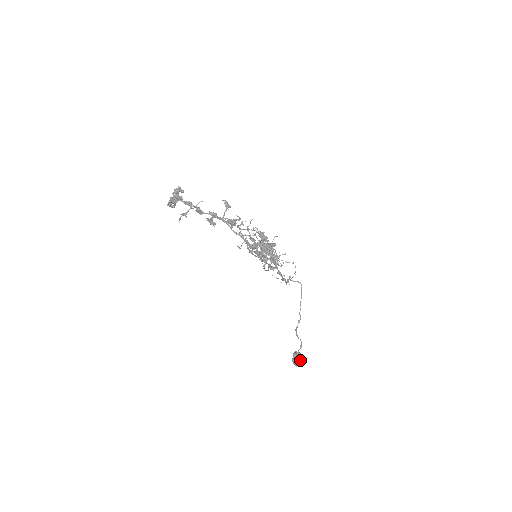
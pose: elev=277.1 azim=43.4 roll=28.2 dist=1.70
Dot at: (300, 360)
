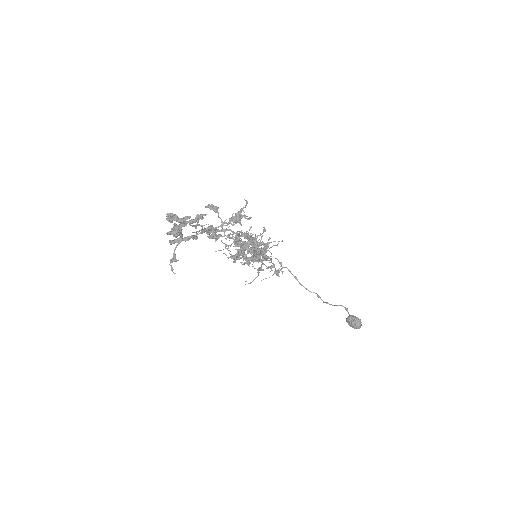
Dot at: (359, 319)
